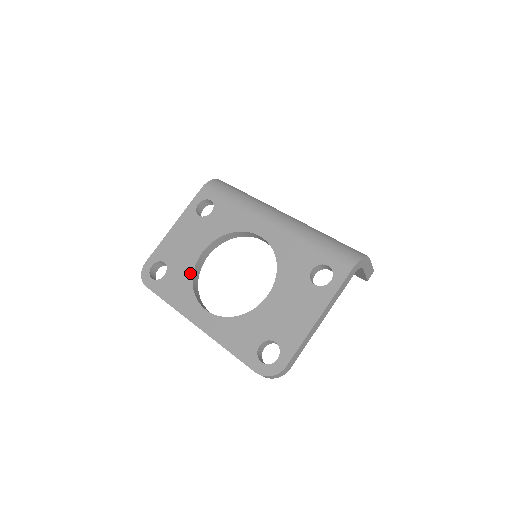
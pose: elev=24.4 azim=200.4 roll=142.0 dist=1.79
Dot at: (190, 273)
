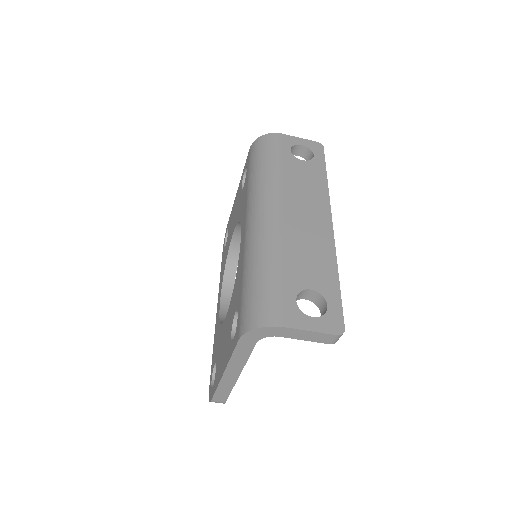
Dot at: (227, 253)
